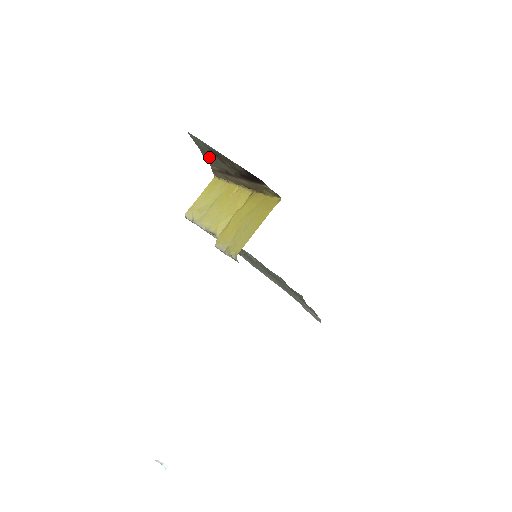
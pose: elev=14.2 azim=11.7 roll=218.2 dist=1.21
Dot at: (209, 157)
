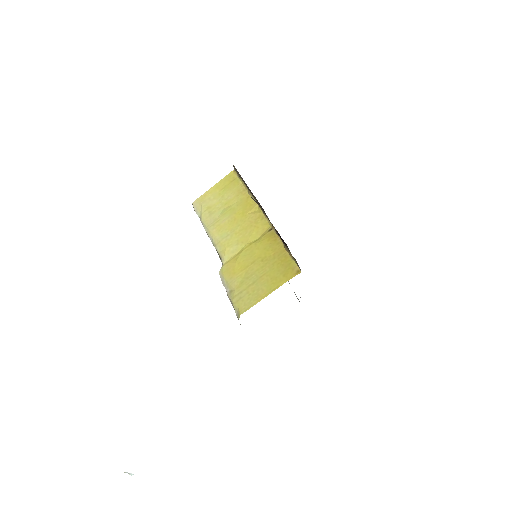
Dot at: occluded
